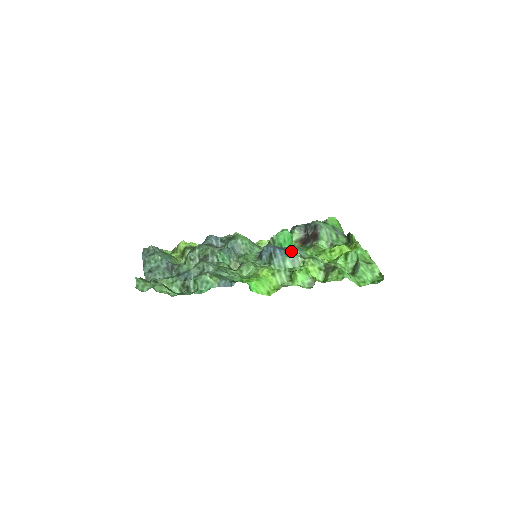
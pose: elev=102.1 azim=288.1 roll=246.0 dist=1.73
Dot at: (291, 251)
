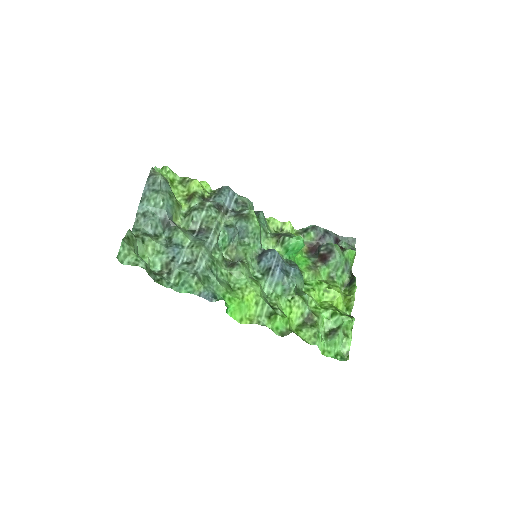
Dot at: (289, 280)
